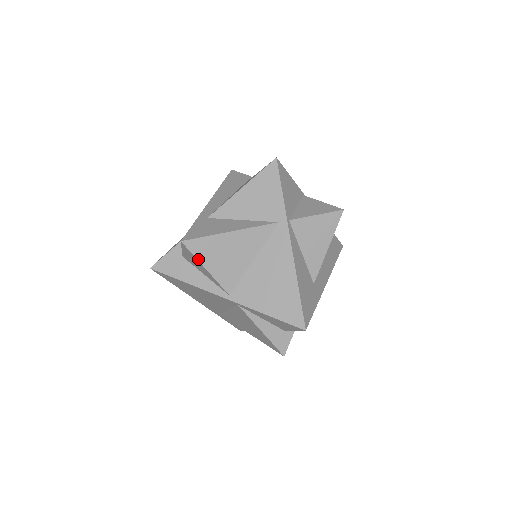
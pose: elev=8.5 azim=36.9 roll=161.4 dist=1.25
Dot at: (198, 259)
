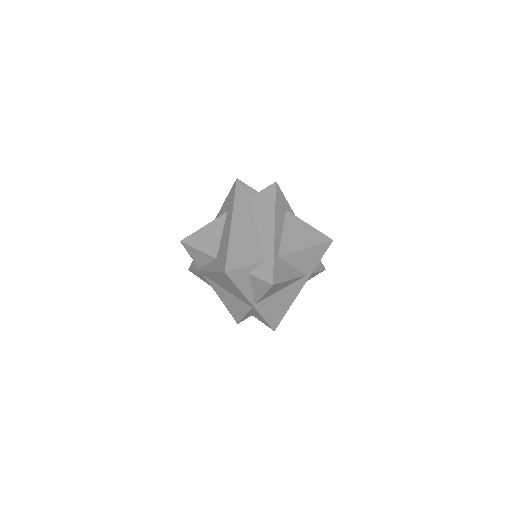
Dot at: (267, 291)
